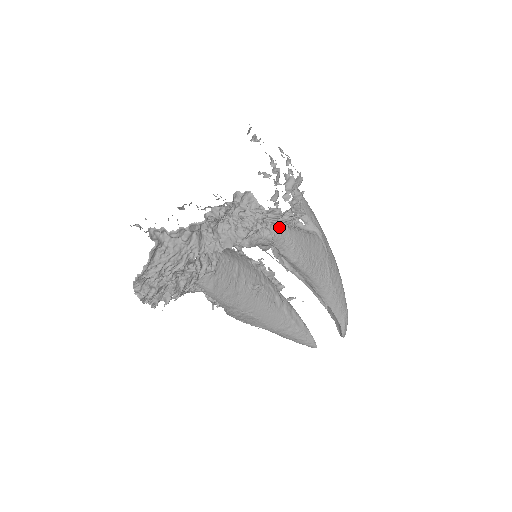
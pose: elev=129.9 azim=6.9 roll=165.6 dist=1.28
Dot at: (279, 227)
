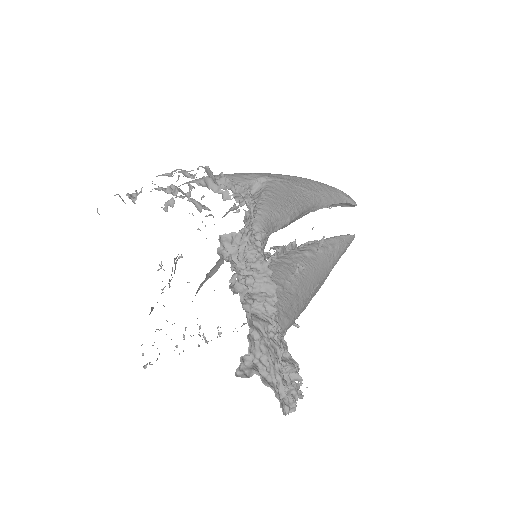
Dot at: (255, 220)
